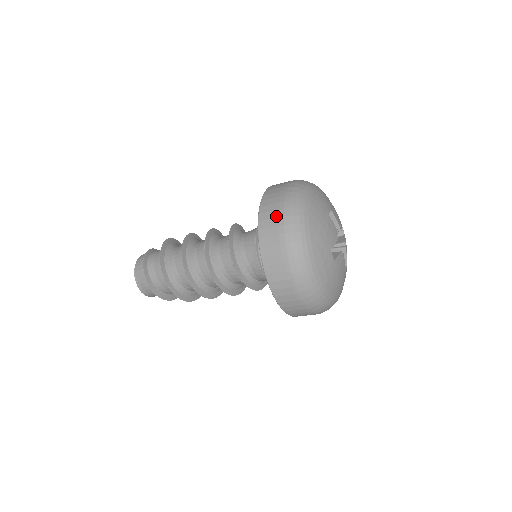
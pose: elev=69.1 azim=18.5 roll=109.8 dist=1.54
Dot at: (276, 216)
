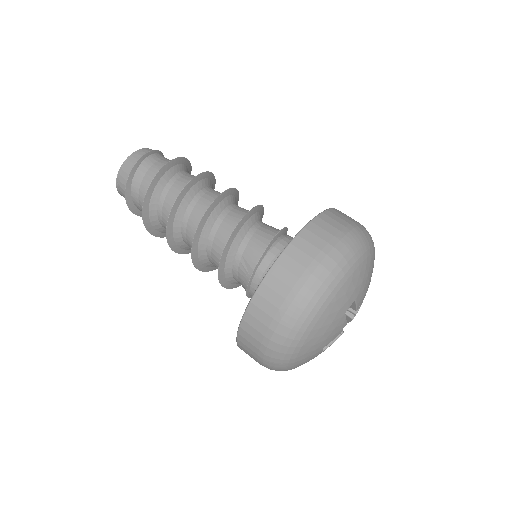
Dot at: (272, 315)
